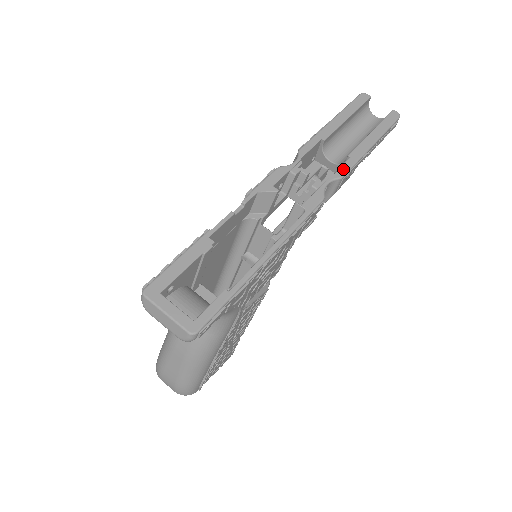
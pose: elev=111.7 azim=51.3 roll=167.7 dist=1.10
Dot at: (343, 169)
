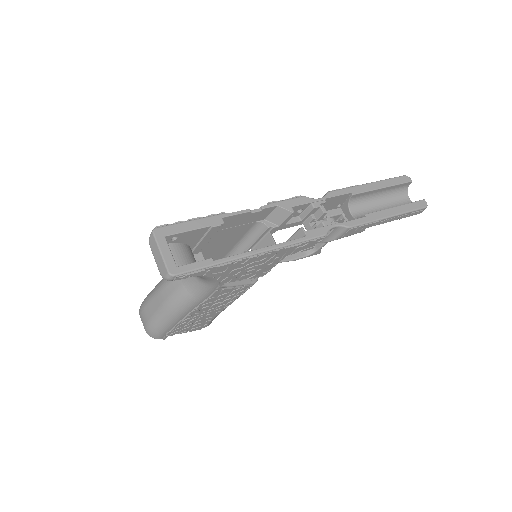
Dot at: (354, 222)
